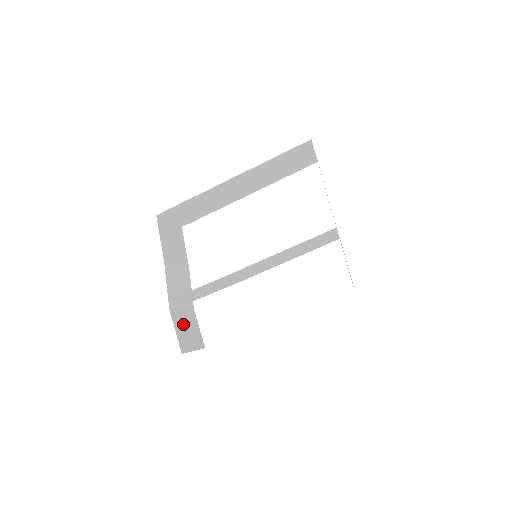
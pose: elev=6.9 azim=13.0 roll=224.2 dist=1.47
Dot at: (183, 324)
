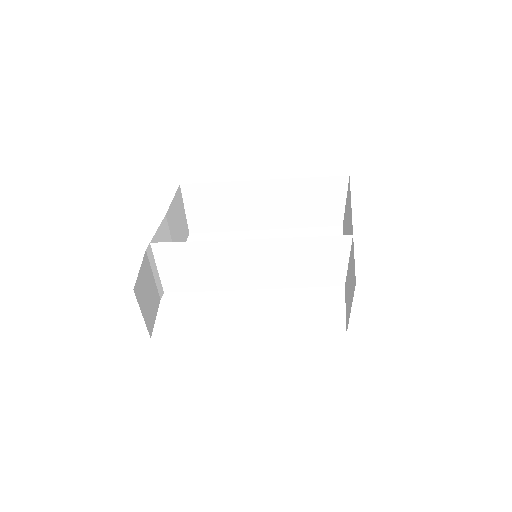
Dot at: (148, 283)
